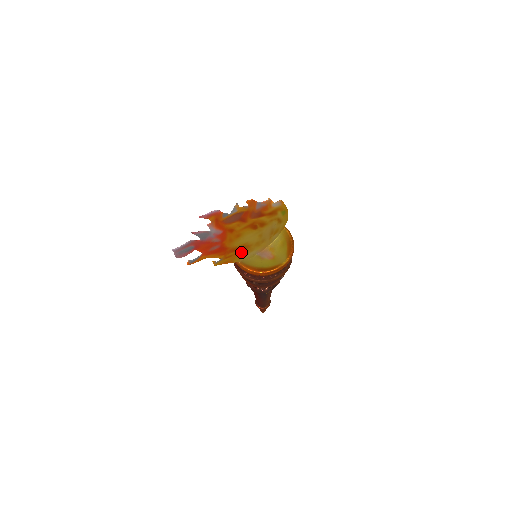
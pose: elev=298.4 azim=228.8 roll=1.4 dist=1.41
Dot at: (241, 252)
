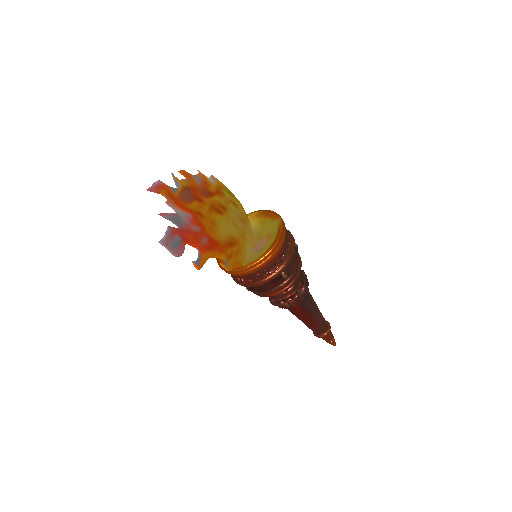
Dot at: (237, 250)
